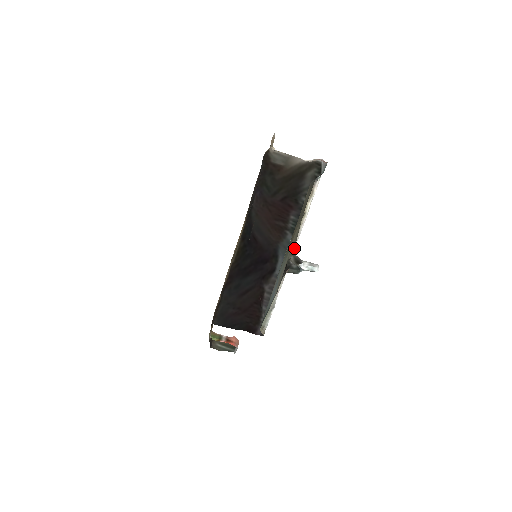
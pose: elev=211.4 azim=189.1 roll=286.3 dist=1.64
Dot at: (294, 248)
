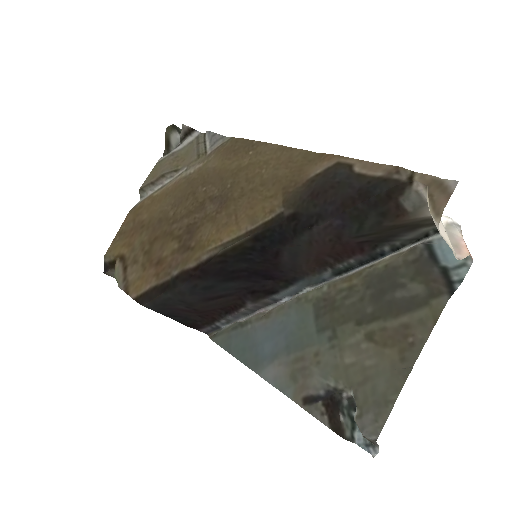
Dot at: occluded
